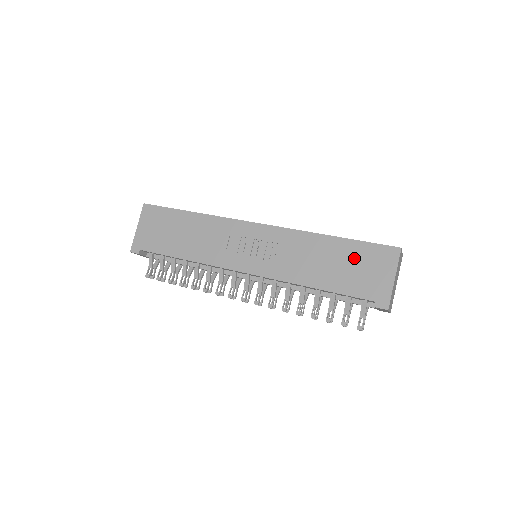
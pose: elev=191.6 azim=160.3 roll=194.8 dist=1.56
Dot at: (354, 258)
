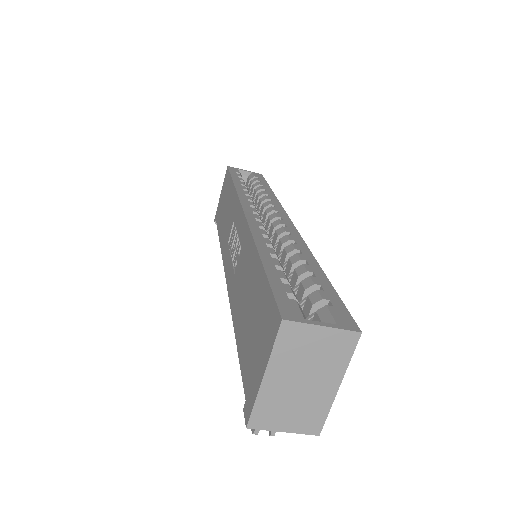
Dot at: (257, 307)
